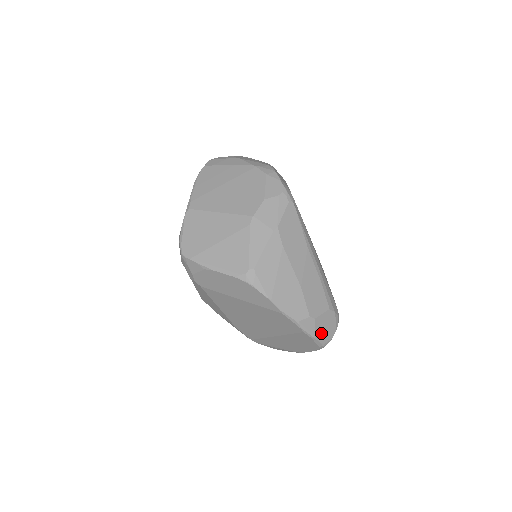
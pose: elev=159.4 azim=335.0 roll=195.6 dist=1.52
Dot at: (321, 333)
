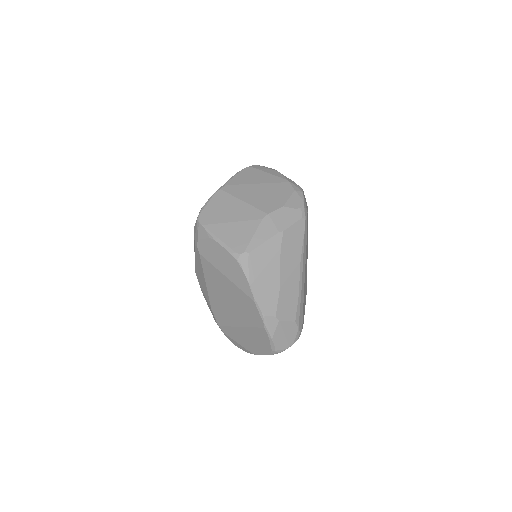
Dot at: (279, 338)
